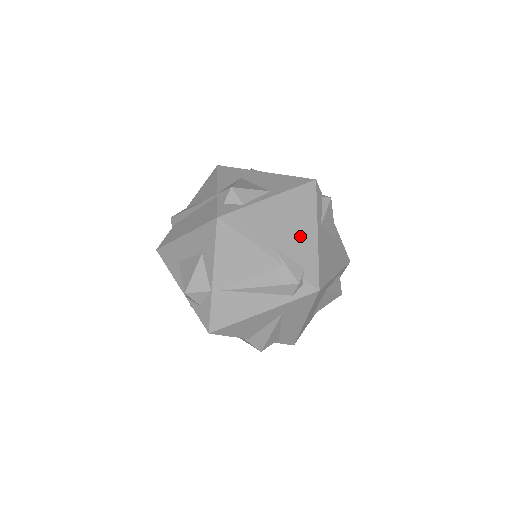
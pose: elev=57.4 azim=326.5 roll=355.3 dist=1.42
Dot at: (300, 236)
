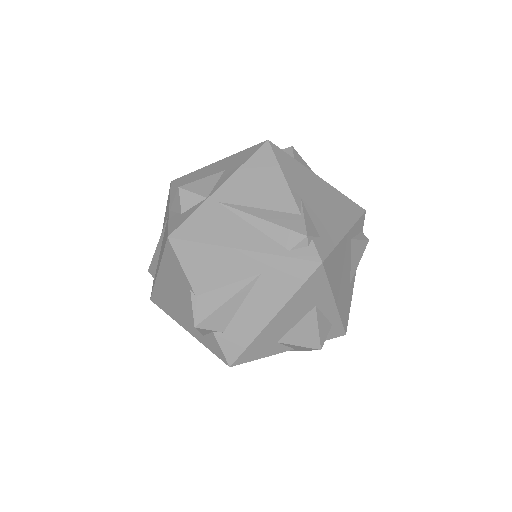
Dot at: (330, 218)
